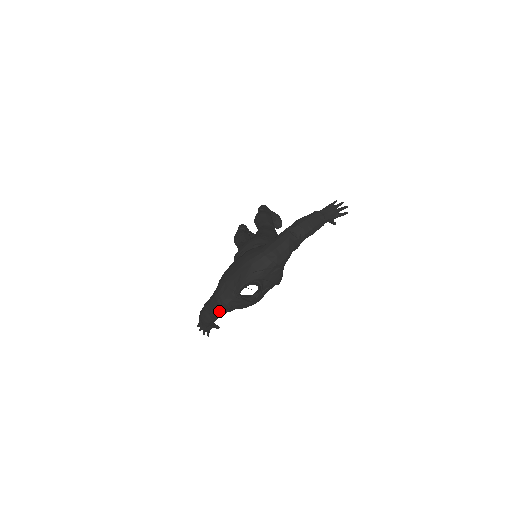
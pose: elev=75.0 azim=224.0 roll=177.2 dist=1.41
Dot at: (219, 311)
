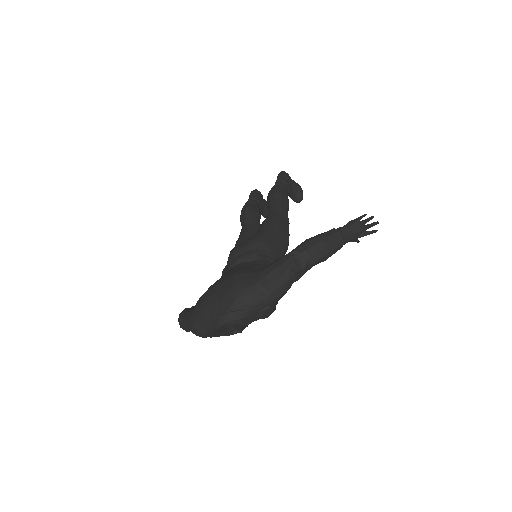
Dot at: occluded
